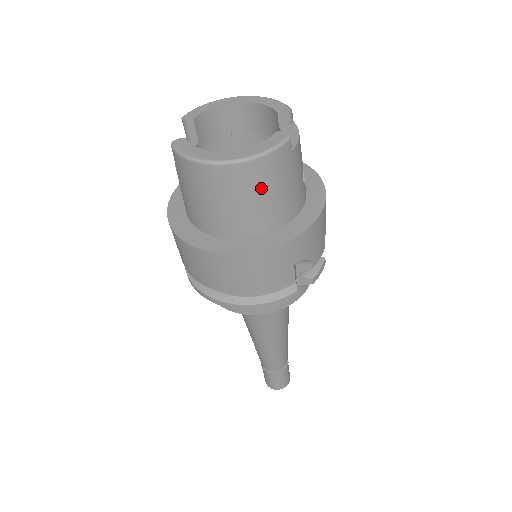
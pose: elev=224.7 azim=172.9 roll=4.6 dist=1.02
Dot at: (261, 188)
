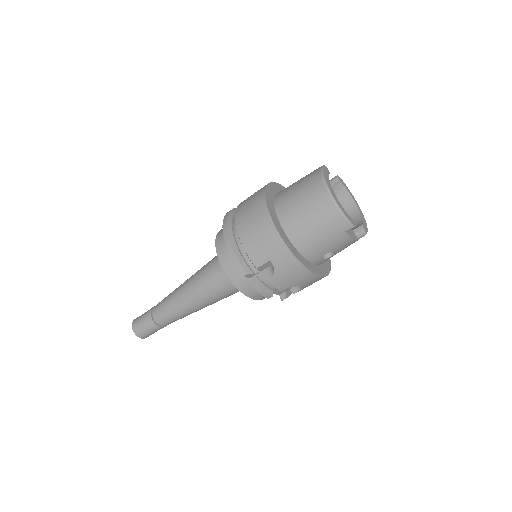
Dot at: (318, 217)
